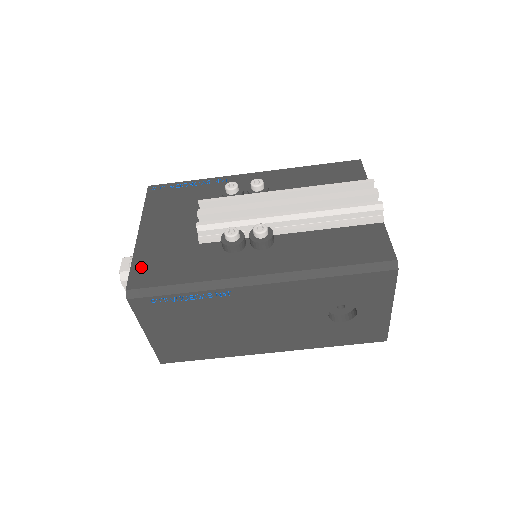
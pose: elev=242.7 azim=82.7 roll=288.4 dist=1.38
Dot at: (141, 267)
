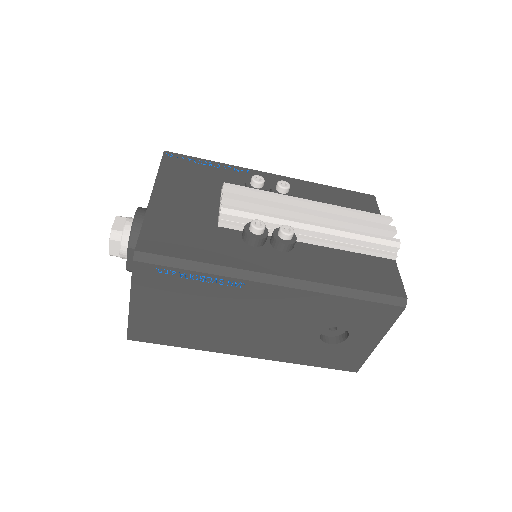
Dot at: (153, 231)
